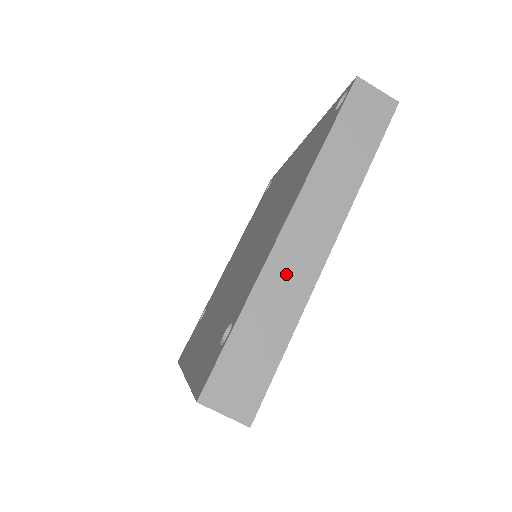
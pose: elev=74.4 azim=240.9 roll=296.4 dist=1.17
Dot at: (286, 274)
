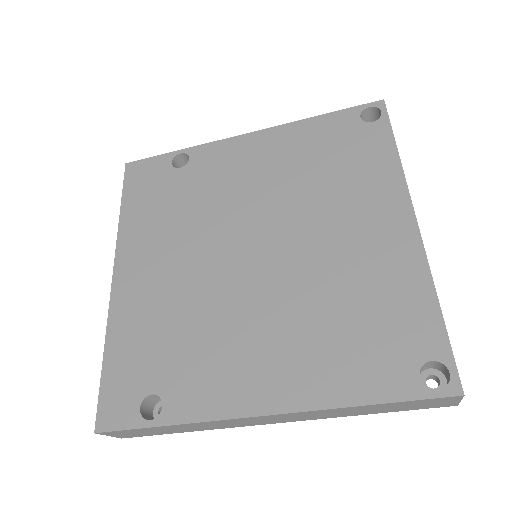
Dot at: (228, 424)
